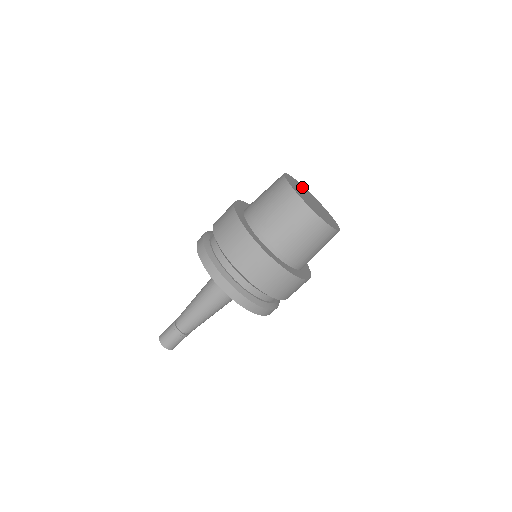
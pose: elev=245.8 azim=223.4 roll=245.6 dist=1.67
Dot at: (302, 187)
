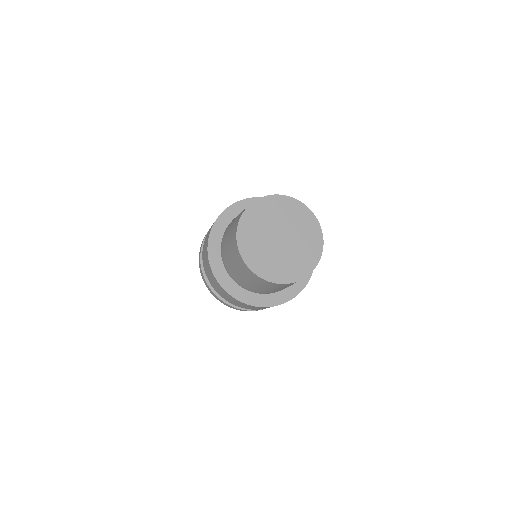
Dot at: (249, 232)
